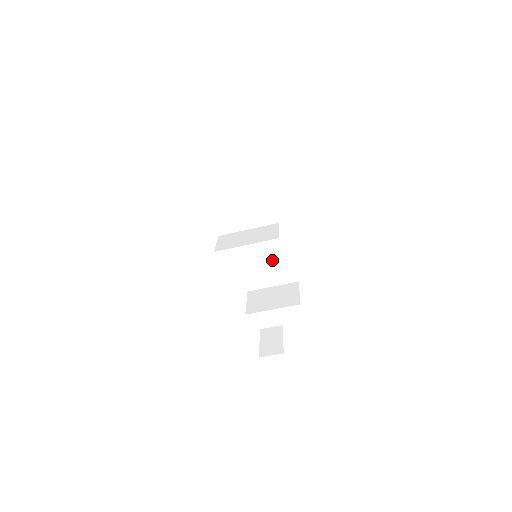
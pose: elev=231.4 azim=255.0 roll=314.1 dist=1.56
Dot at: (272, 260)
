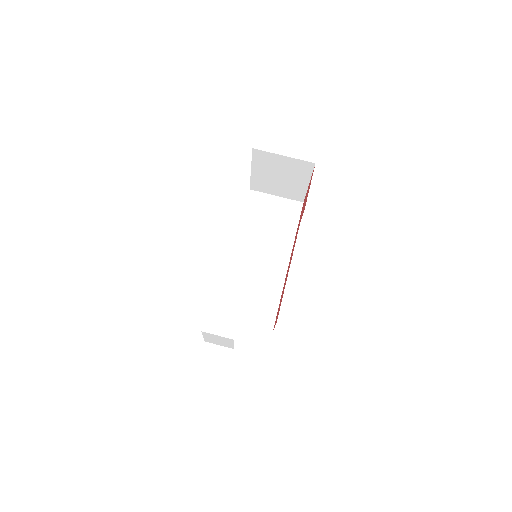
Dot at: (258, 293)
